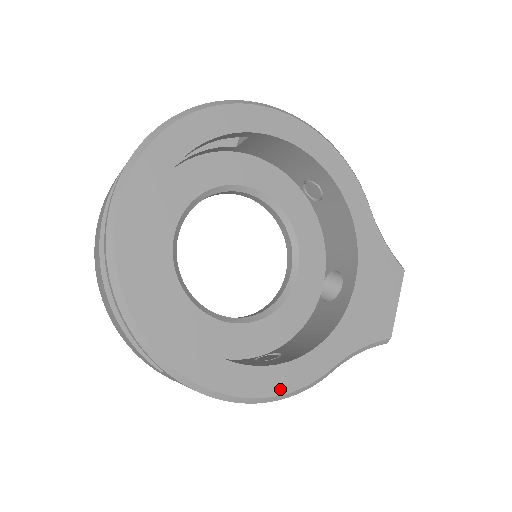
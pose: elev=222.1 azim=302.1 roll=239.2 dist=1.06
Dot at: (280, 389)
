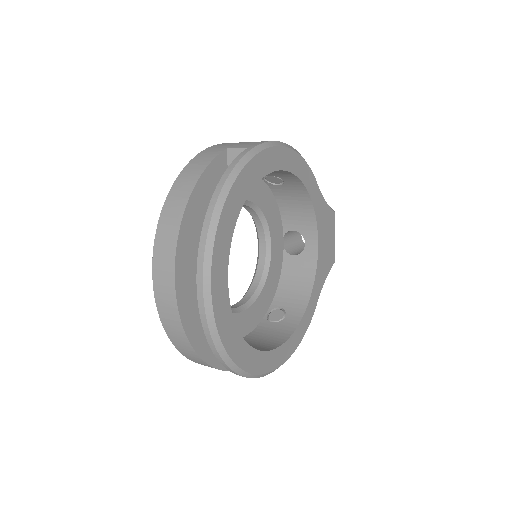
Dot at: (301, 338)
